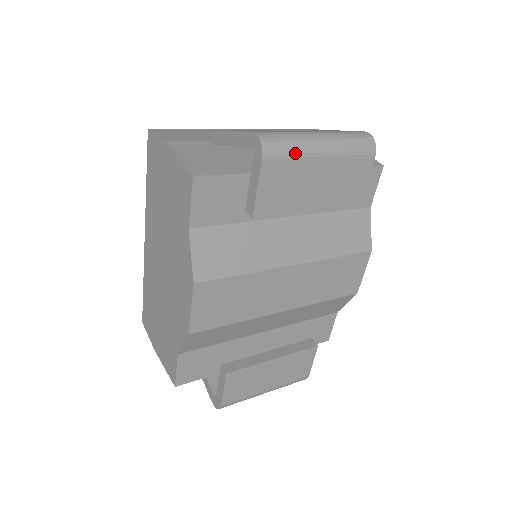
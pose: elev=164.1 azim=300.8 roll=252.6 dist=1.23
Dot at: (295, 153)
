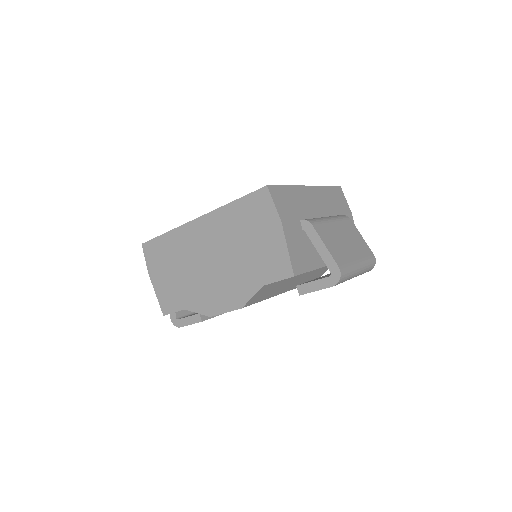
Dot at: (346, 280)
